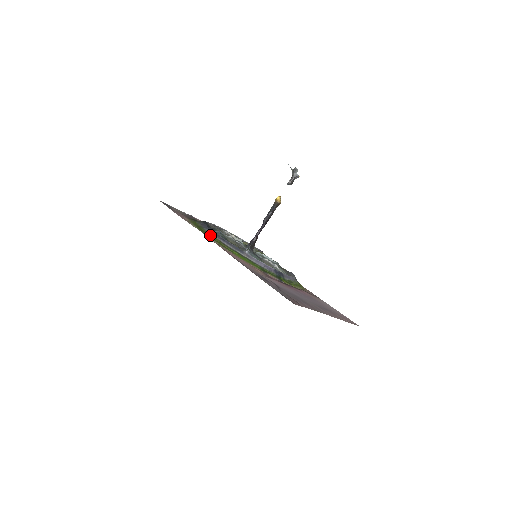
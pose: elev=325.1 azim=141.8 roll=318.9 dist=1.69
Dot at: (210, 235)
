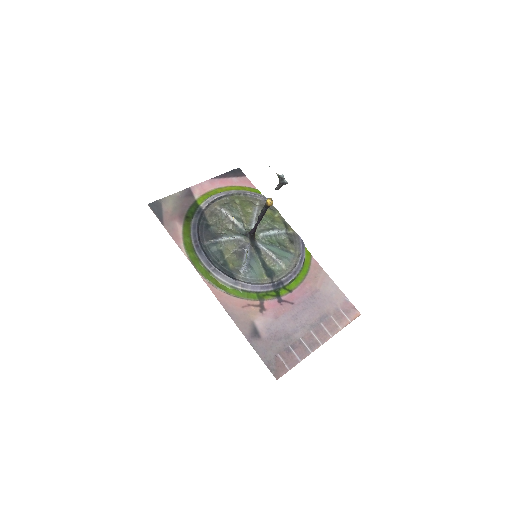
Dot at: (203, 267)
